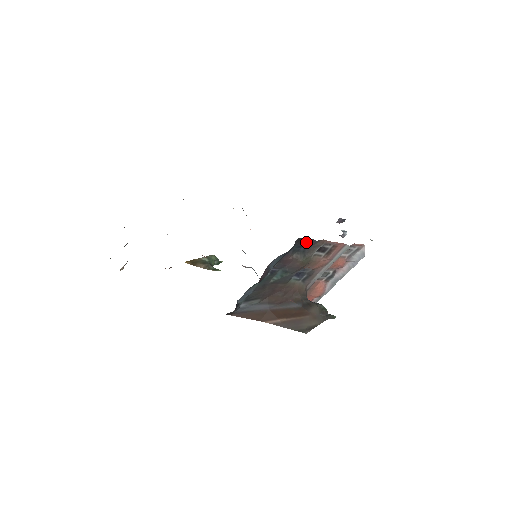
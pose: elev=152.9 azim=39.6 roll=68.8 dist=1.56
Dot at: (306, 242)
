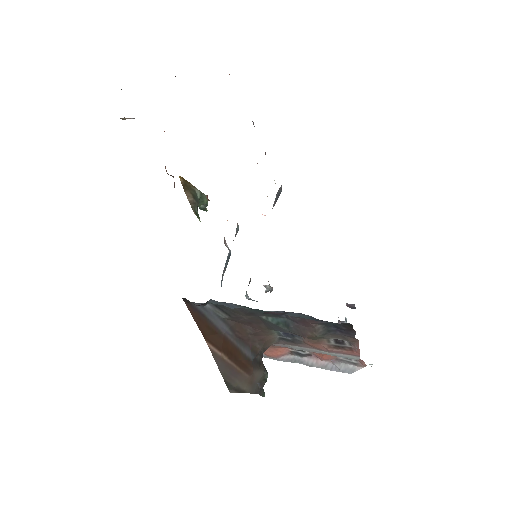
Dot at: (347, 329)
